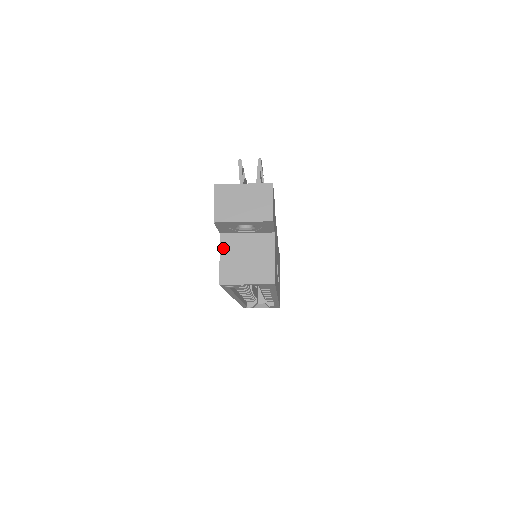
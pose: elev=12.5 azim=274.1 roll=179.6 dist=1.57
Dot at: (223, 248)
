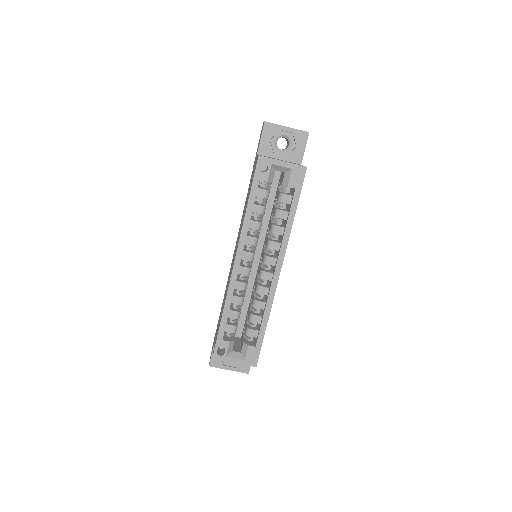
Dot at: occluded
